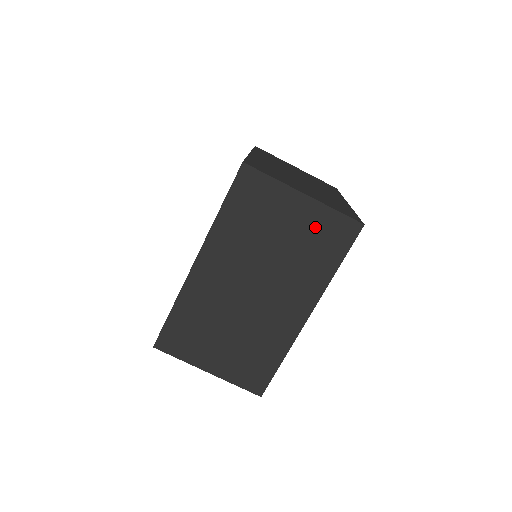
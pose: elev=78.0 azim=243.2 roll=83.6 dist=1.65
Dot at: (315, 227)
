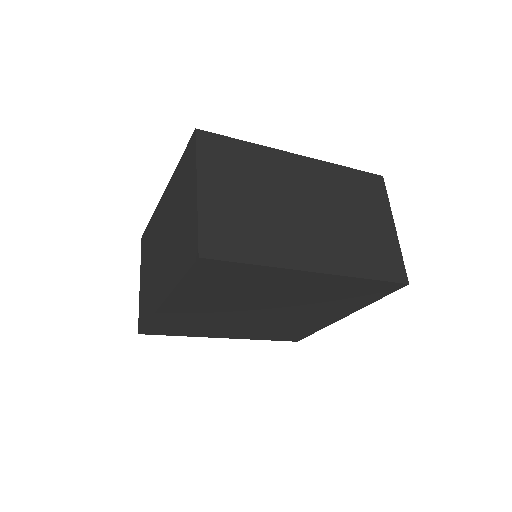
Dot at: (382, 244)
